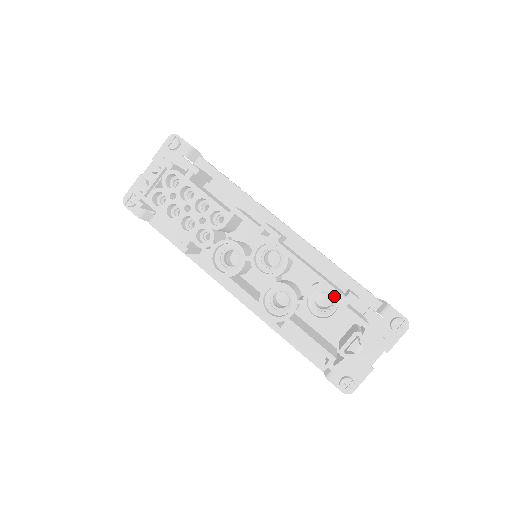
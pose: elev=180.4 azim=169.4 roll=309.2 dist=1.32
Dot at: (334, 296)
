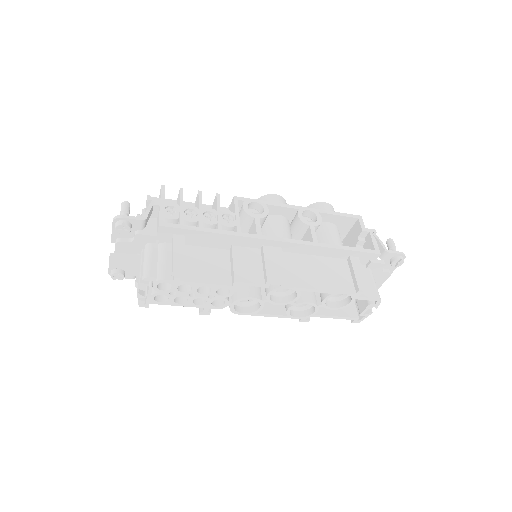
Dot at: occluded
